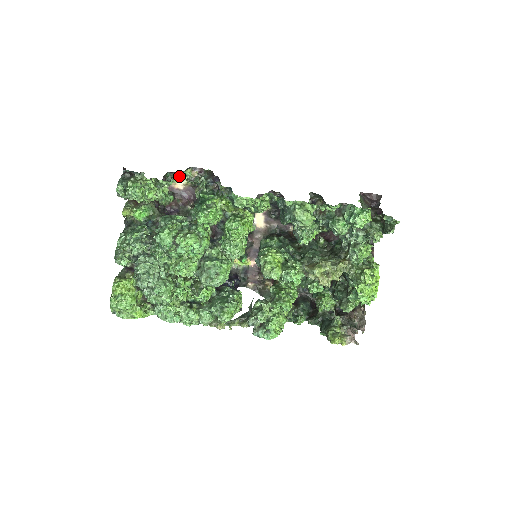
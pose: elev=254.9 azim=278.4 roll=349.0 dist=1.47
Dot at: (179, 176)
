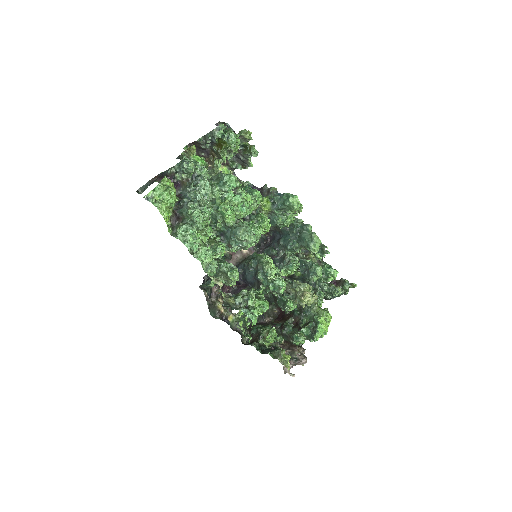
Dot at: (237, 164)
